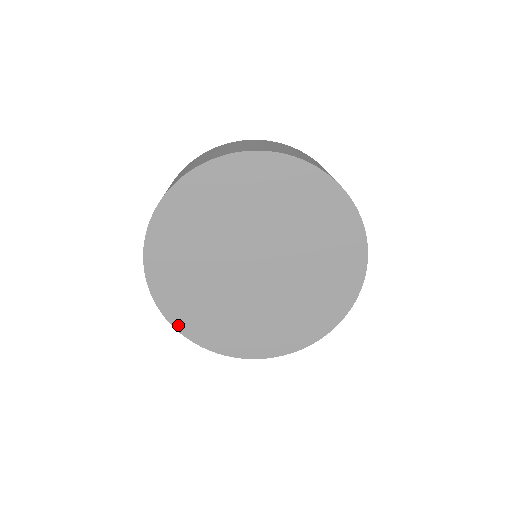
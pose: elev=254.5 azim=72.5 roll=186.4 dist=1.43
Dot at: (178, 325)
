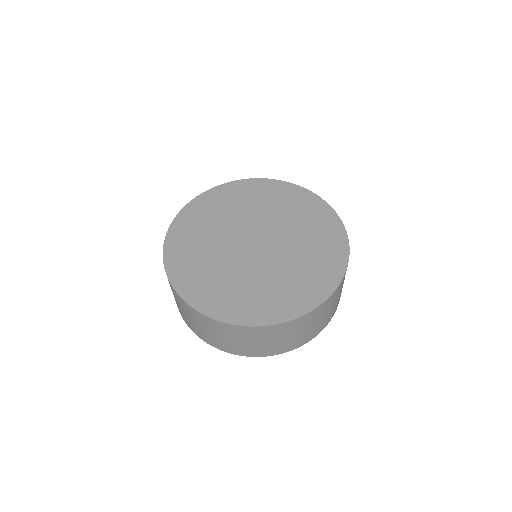
Dot at: (175, 225)
